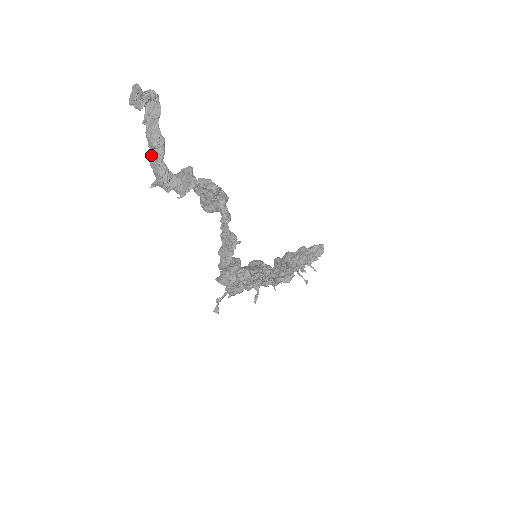
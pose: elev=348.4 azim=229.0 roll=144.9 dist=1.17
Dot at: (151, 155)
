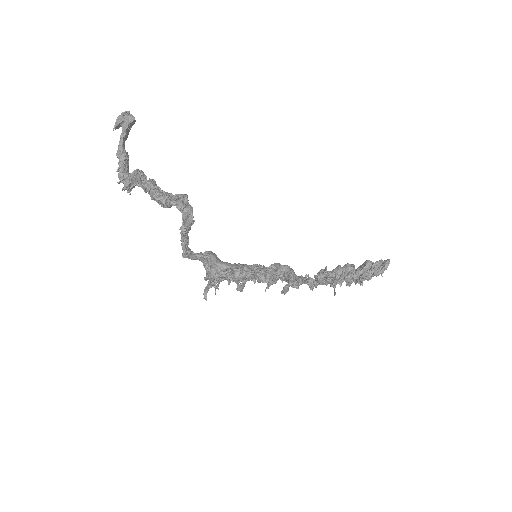
Dot at: occluded
